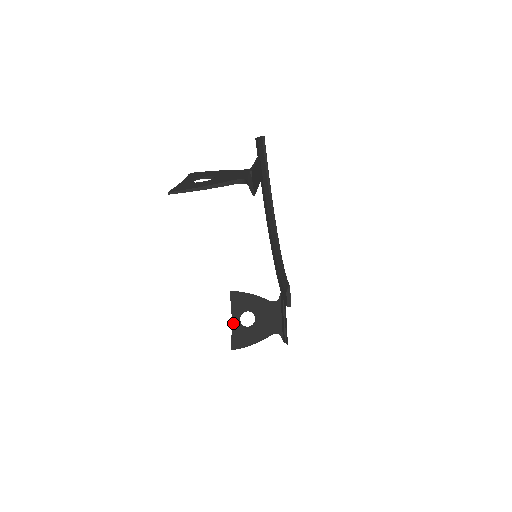
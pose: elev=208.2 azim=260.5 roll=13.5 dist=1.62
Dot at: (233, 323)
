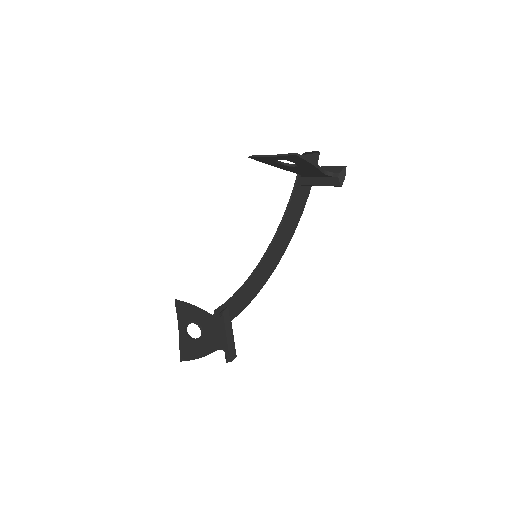
Dot at: (181, 332)
